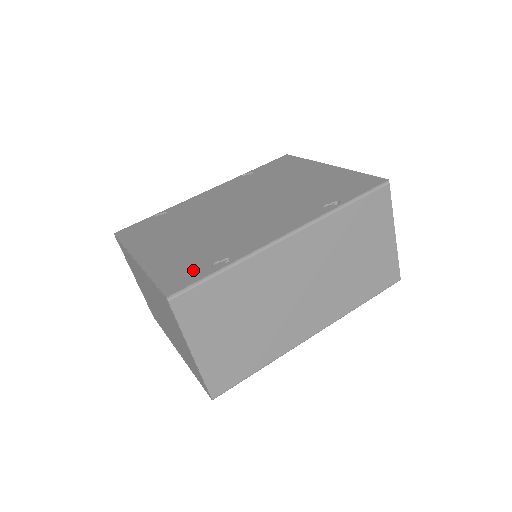
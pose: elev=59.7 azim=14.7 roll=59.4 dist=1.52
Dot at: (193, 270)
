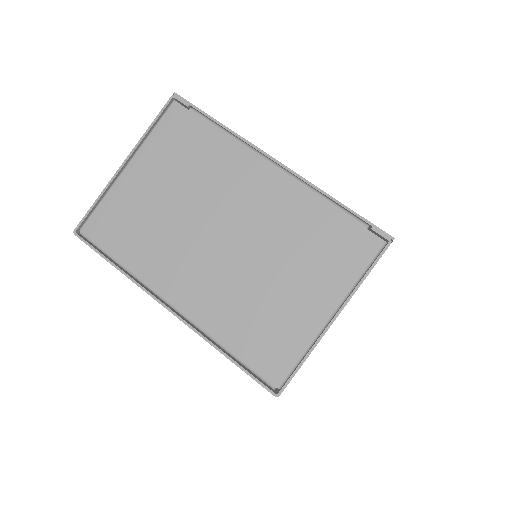
Dot at: occluded
